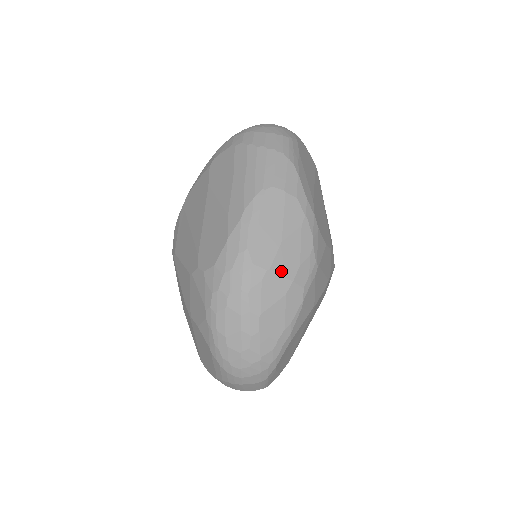
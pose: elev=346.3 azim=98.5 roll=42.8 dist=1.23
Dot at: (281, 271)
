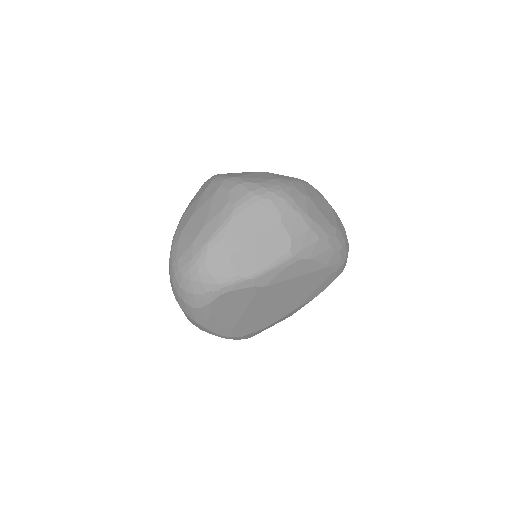
Dot at: occluded
